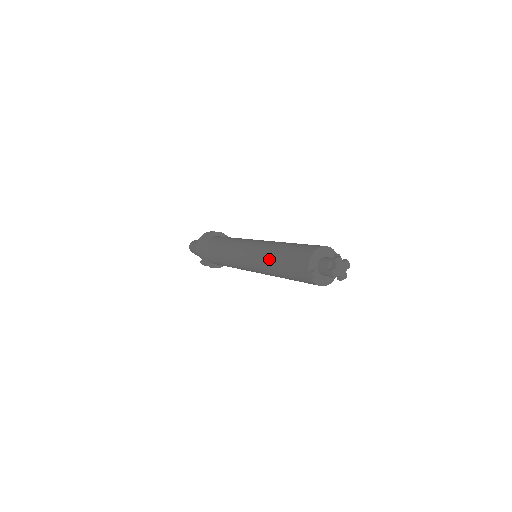
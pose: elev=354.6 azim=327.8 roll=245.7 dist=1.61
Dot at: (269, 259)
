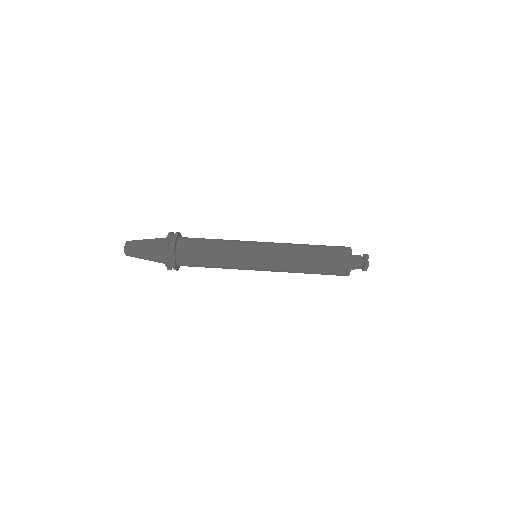
Dot at: (300, 256)
